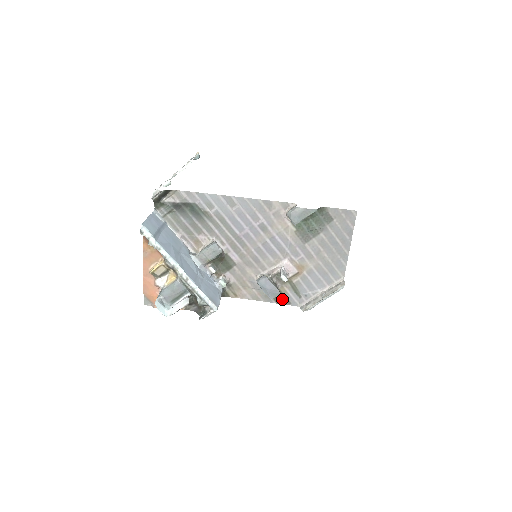
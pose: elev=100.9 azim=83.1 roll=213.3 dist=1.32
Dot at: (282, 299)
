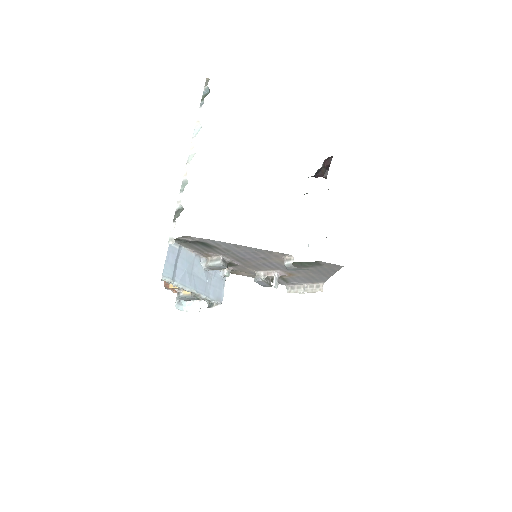
Dot at: occluded
